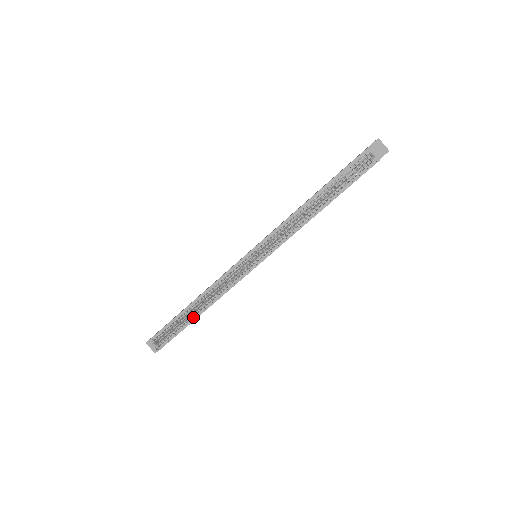
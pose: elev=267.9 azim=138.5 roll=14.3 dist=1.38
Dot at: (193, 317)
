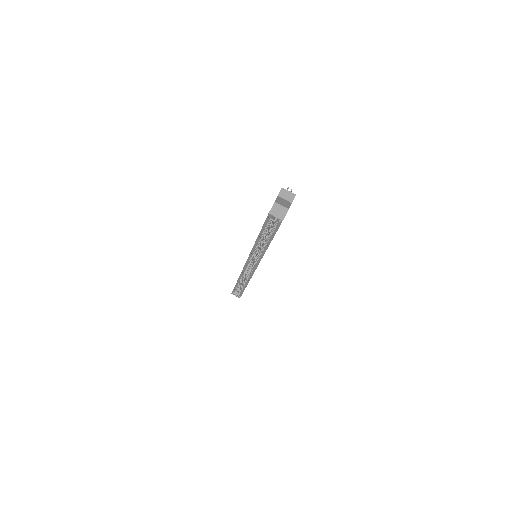
Dot at: (244, 286)
